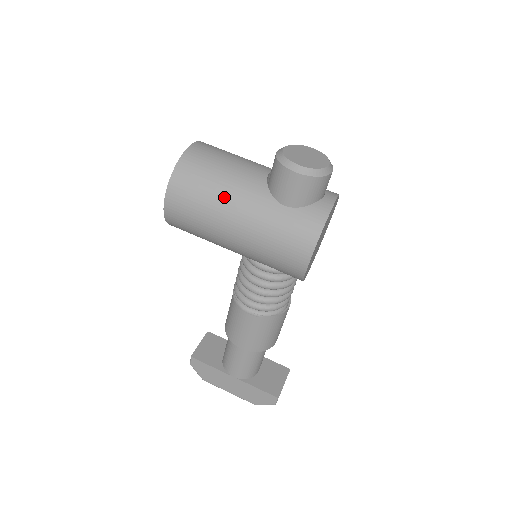
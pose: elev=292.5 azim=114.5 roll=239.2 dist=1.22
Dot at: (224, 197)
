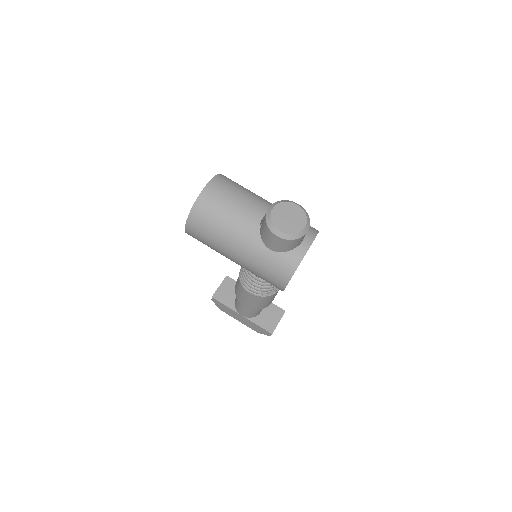
Dot at: (227, 236)
